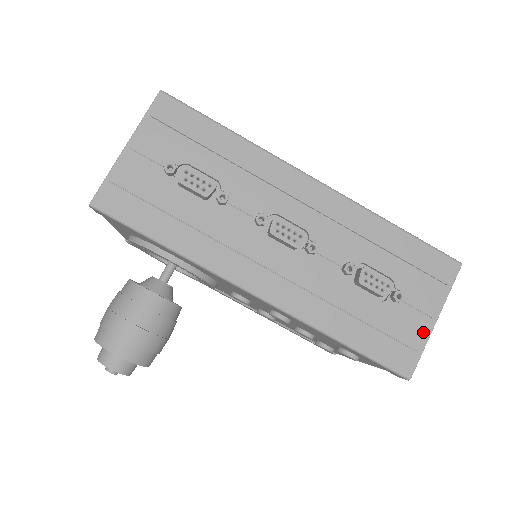
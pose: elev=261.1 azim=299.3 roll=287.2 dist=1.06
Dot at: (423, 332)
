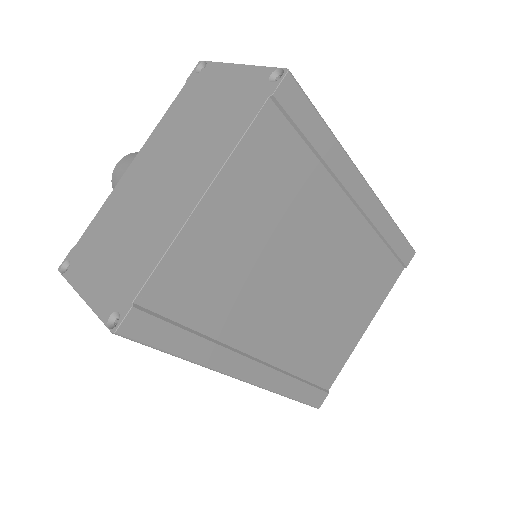
Dot at: occluded
